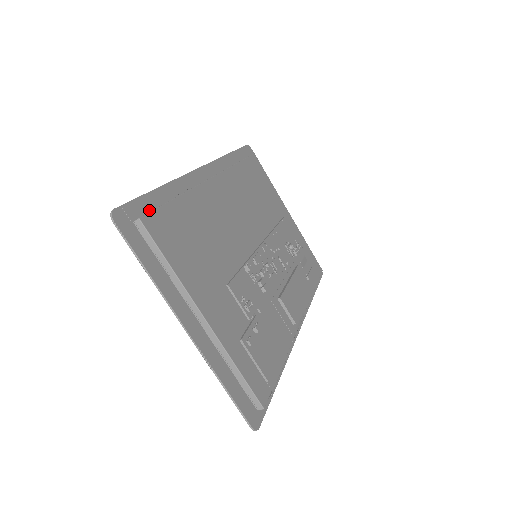
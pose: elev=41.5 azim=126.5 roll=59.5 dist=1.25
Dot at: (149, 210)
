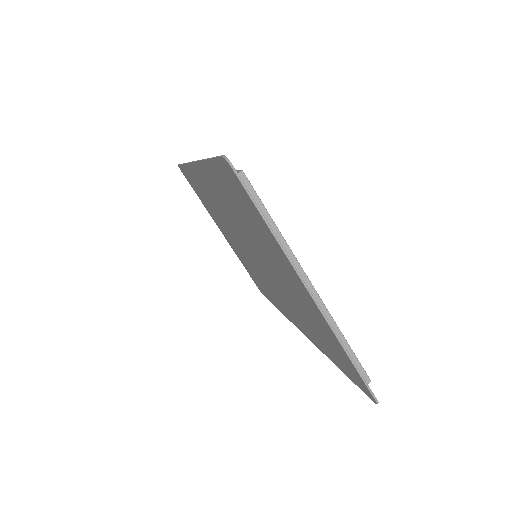
Dot at: occluded
